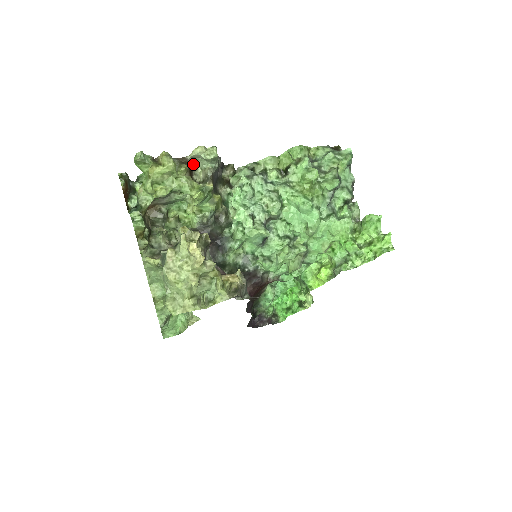
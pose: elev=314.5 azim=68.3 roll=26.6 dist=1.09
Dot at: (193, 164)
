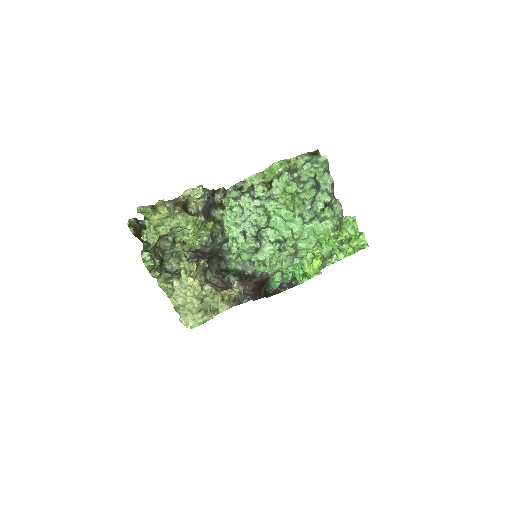
Dot at: (186, 200)
